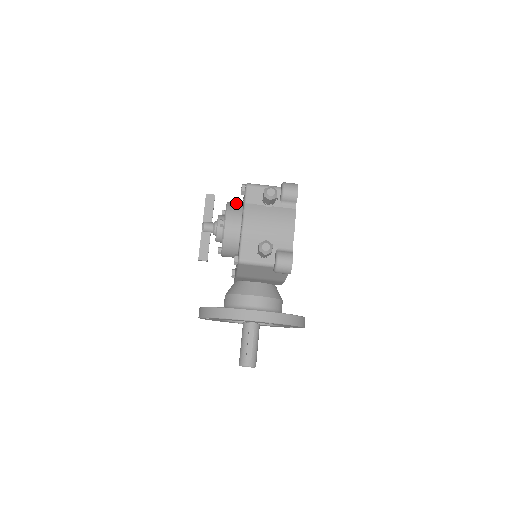
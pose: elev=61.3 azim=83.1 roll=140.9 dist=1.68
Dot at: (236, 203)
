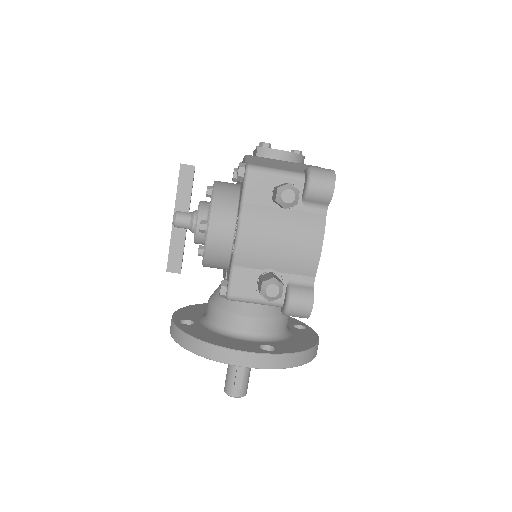
Dot at: (228, 188)
